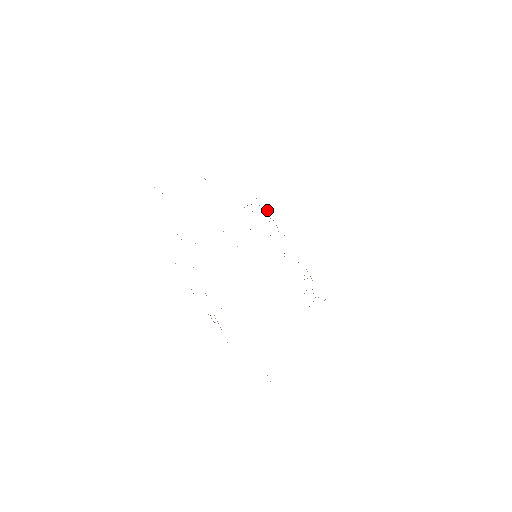
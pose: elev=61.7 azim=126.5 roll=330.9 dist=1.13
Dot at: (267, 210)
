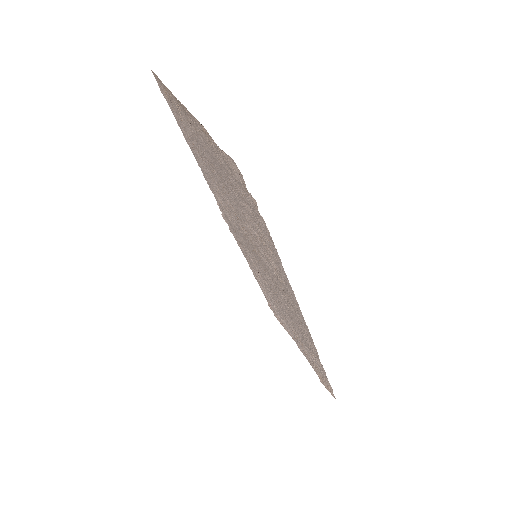
Dot at: (273, 311)
